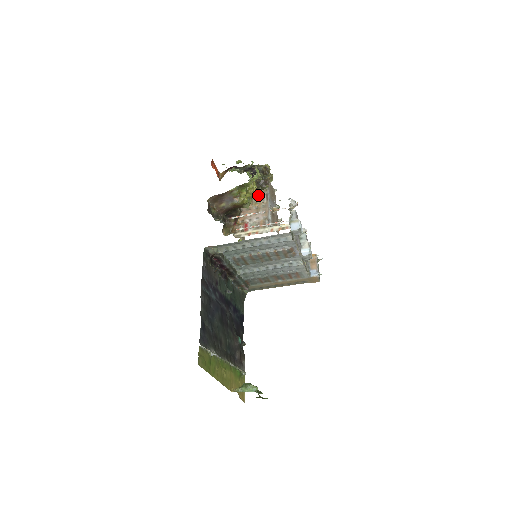
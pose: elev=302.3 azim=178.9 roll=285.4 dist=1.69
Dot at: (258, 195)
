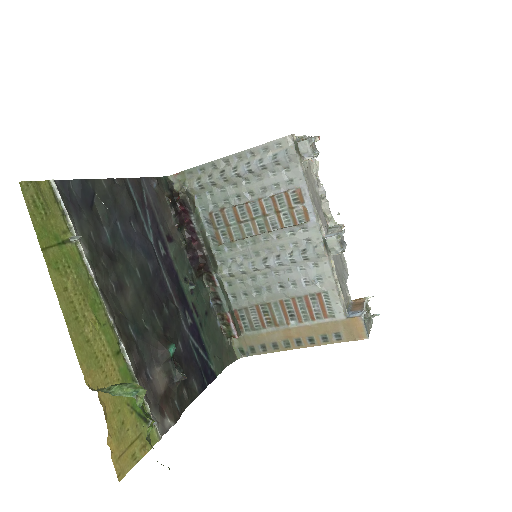
Dot at: occluded
